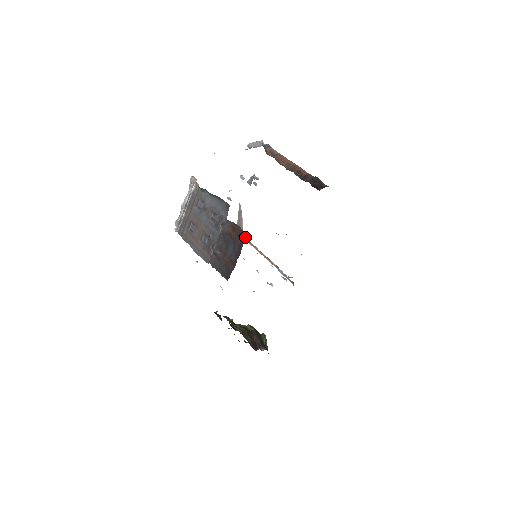
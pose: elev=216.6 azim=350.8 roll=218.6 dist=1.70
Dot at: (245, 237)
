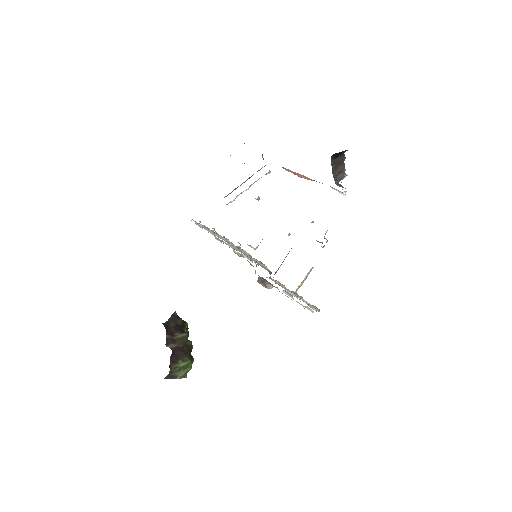
Dot at: occluded
